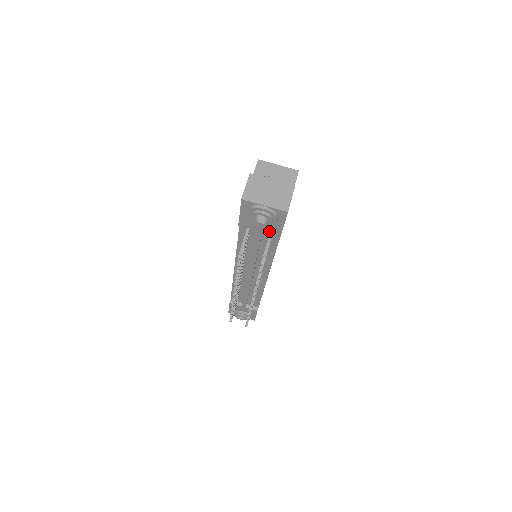
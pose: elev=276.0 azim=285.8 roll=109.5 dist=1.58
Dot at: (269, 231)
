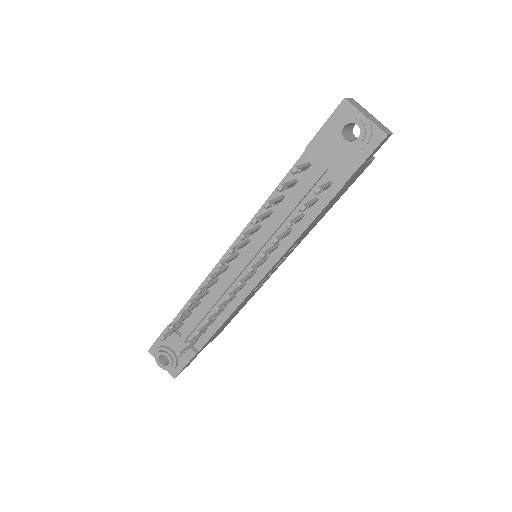
Dot at: (338, 169)
